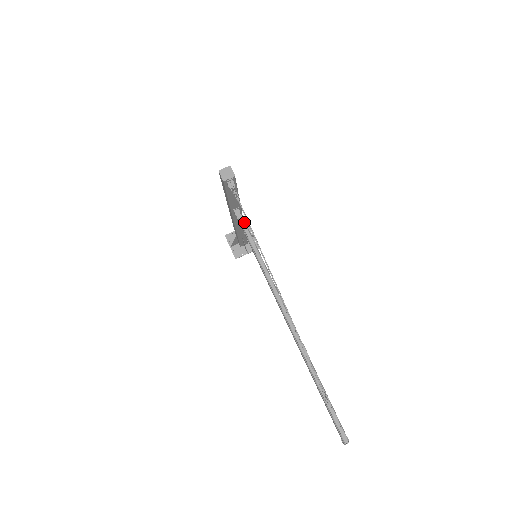
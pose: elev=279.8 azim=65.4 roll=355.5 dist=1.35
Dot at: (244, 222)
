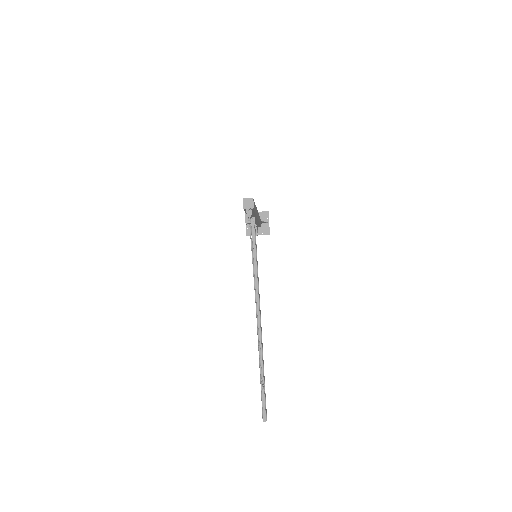
Dot at: (254, 231)
